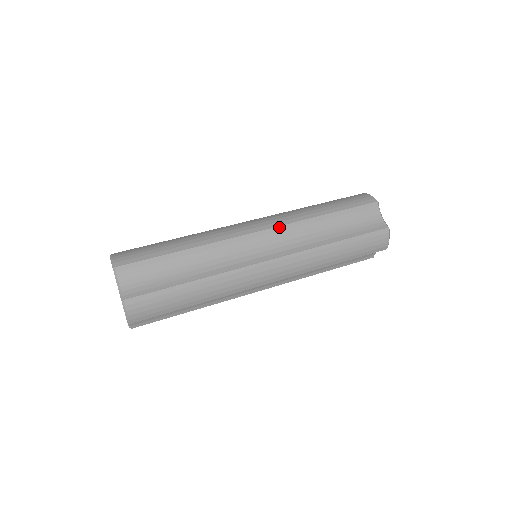
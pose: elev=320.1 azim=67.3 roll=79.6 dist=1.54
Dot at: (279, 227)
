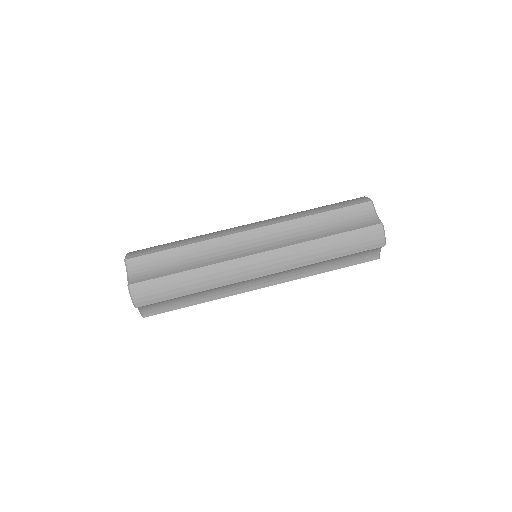
Dot at: occluded
